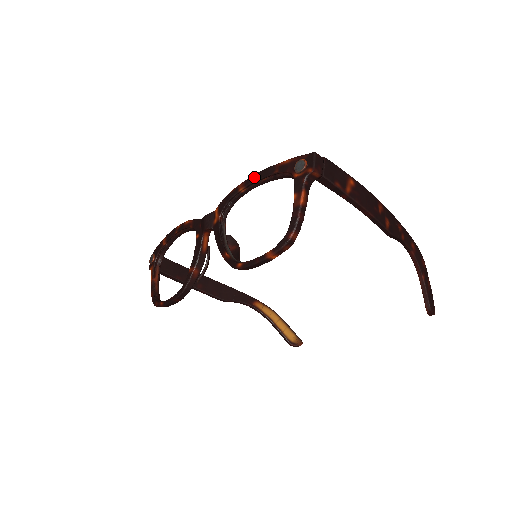
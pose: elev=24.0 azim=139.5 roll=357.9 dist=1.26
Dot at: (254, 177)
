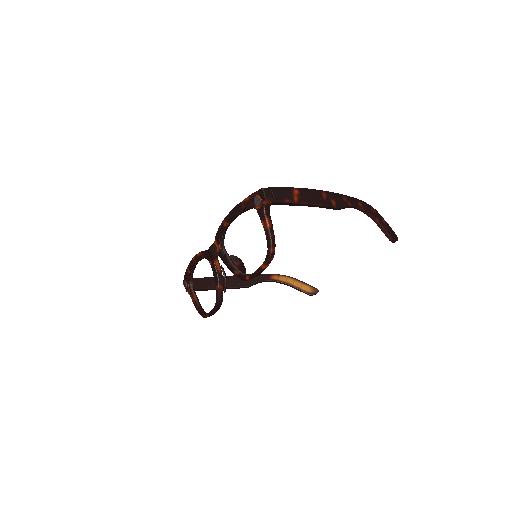
Dot at: (230, 214)
